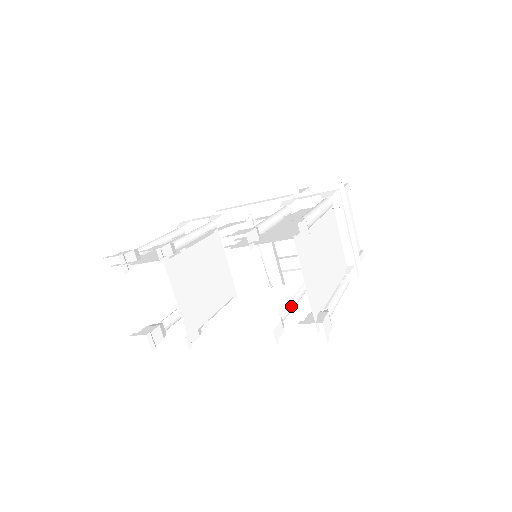
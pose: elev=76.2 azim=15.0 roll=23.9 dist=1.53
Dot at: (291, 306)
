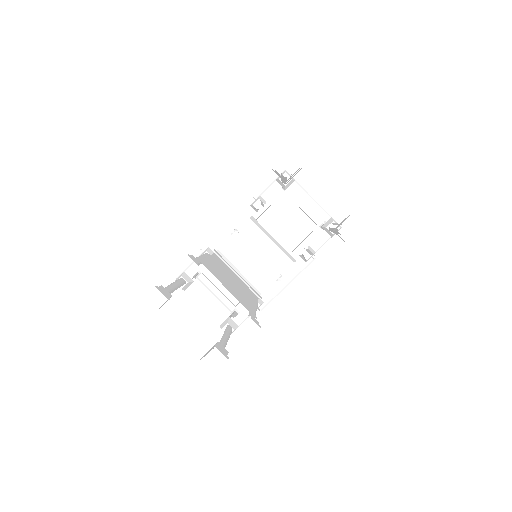
Dot at: occluded
